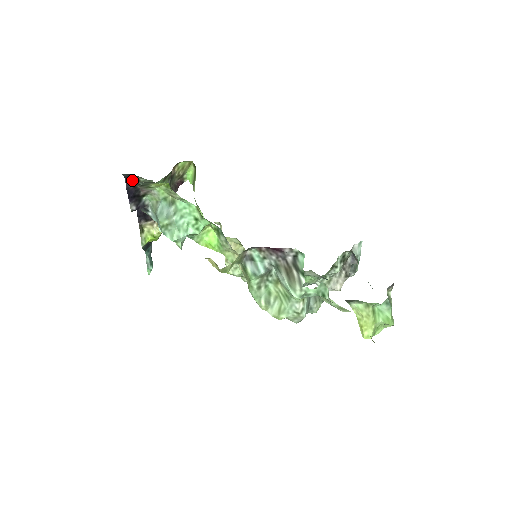
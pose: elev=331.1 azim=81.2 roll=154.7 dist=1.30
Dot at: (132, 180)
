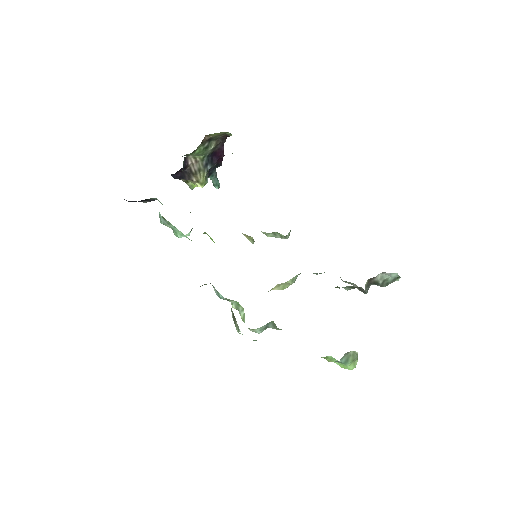
Dot at: occluded
